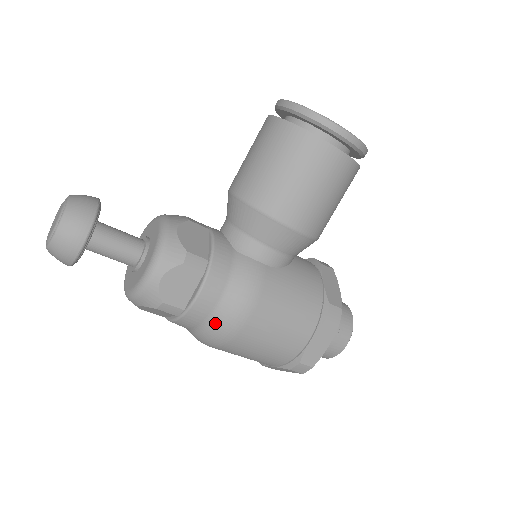
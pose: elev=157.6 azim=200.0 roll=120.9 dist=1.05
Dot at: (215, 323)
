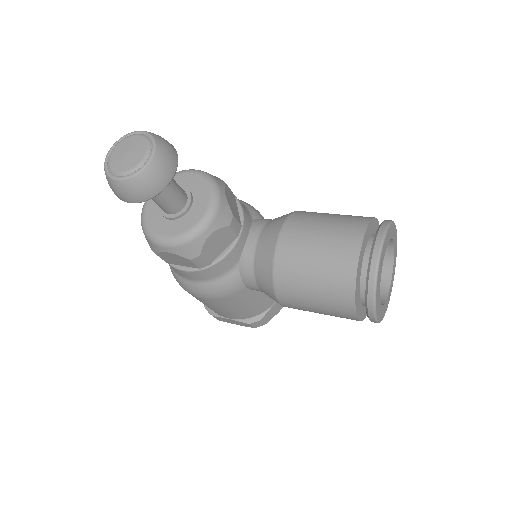
Dot at: (181, 279)
